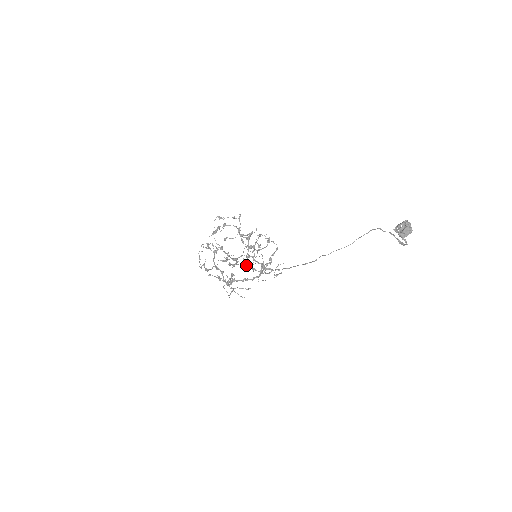
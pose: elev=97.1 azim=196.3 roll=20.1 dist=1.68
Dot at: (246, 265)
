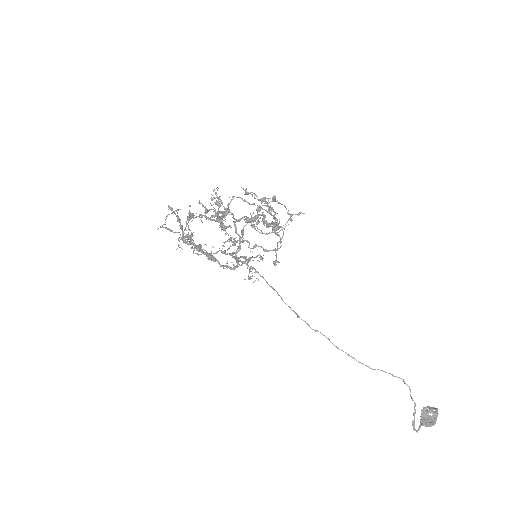
Dot at: (229, 241)
